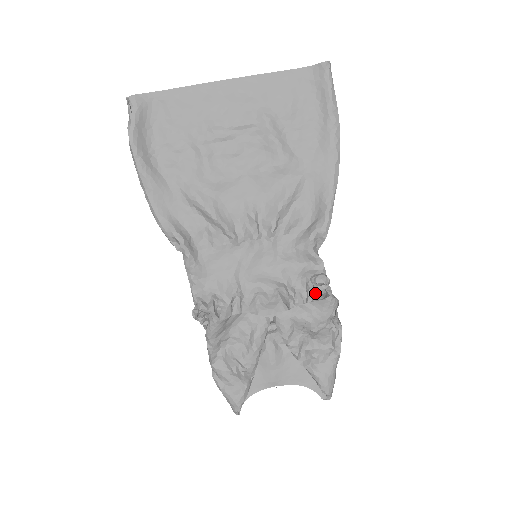
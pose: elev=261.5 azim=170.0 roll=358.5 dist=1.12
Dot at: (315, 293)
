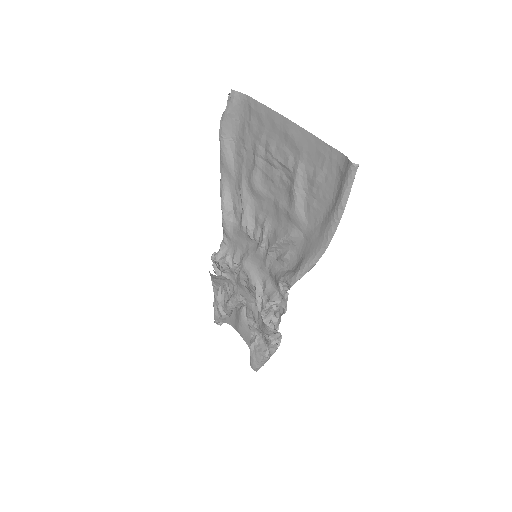
Dot at: (271, 312)
